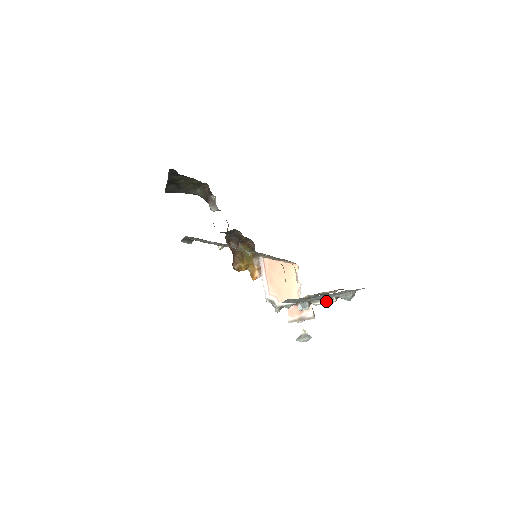
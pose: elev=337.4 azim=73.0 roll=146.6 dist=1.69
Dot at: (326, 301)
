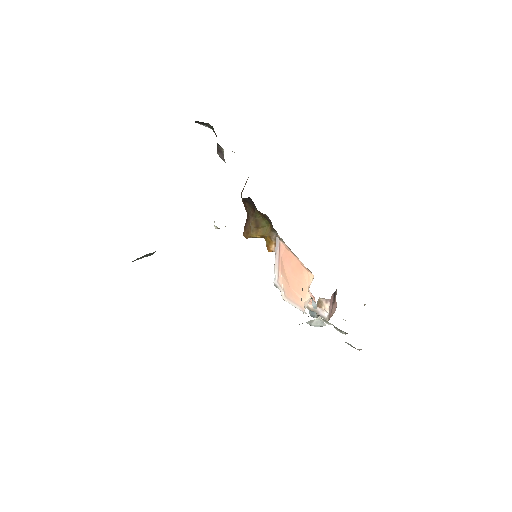
Dot at: (335, 328)
